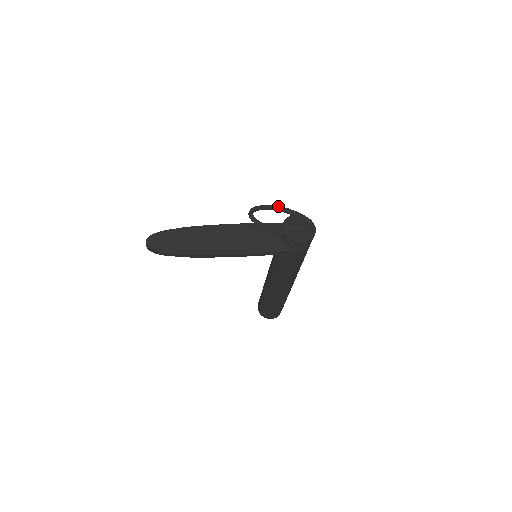
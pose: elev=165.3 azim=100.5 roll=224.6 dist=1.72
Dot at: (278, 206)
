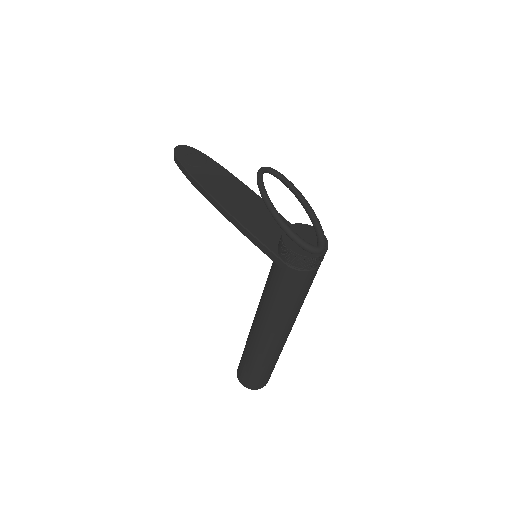
Dot at: occluded
